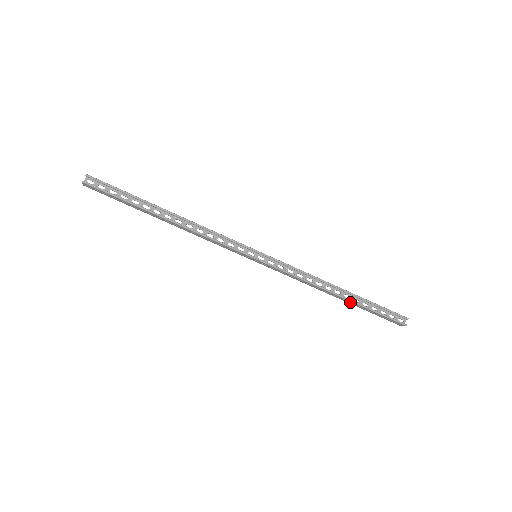
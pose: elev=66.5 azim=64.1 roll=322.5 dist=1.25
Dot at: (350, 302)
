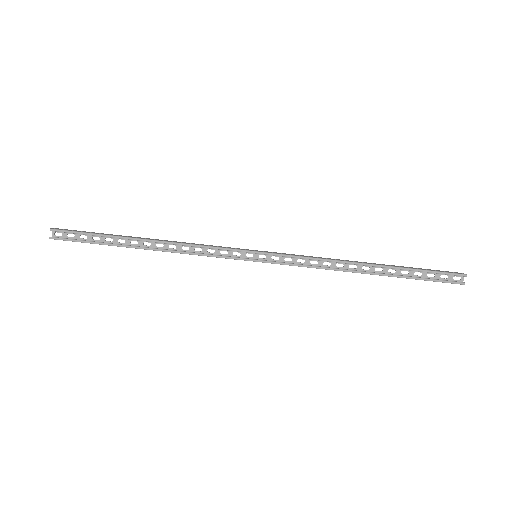
Dot at: (384, 275)
